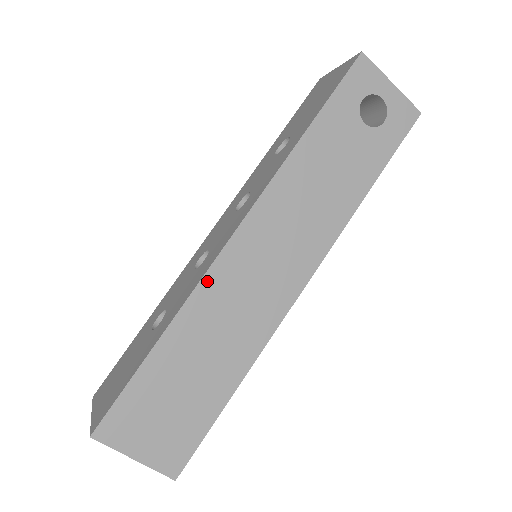
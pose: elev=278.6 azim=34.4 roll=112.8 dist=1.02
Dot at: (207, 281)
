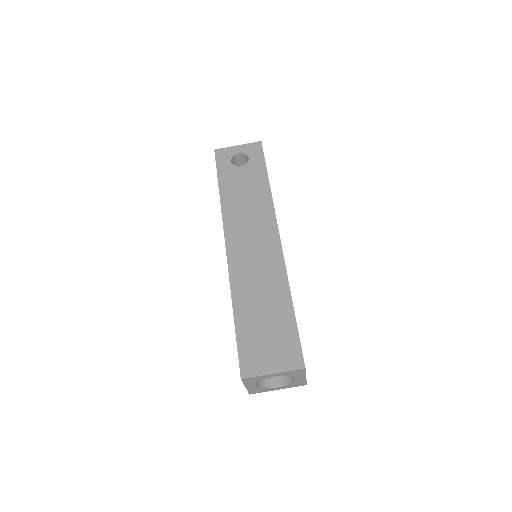
Dot at: (232, 274)
